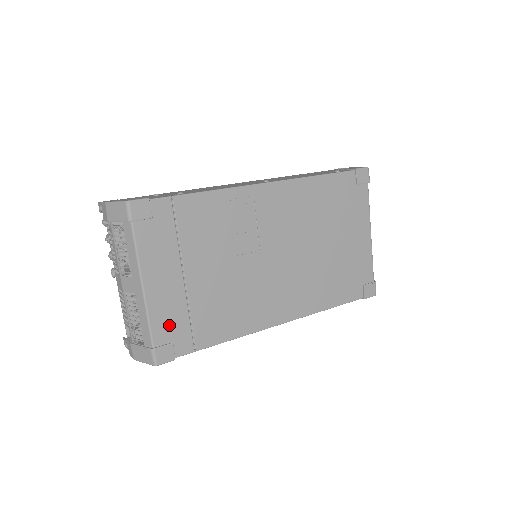
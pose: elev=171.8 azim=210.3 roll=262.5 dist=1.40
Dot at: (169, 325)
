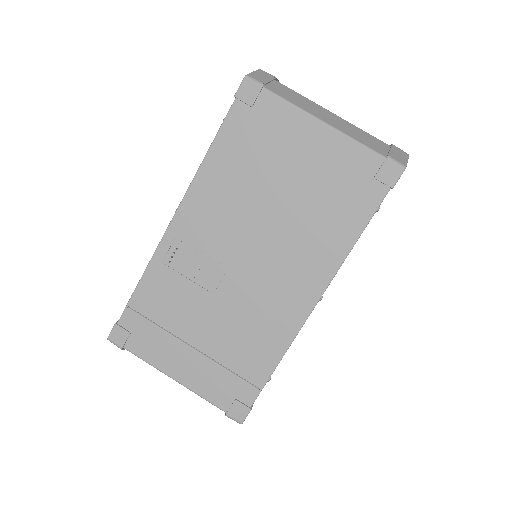
Dot at: (220, 389)
